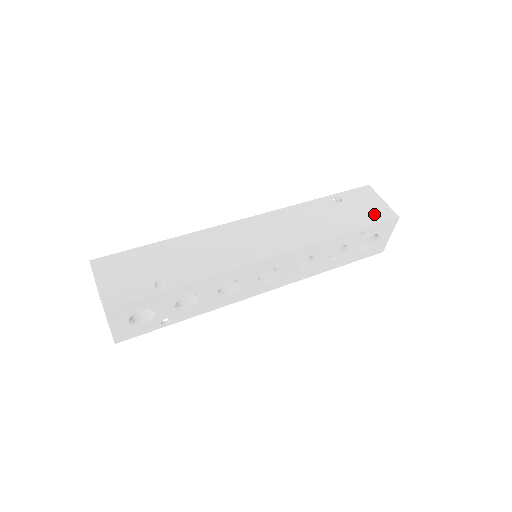
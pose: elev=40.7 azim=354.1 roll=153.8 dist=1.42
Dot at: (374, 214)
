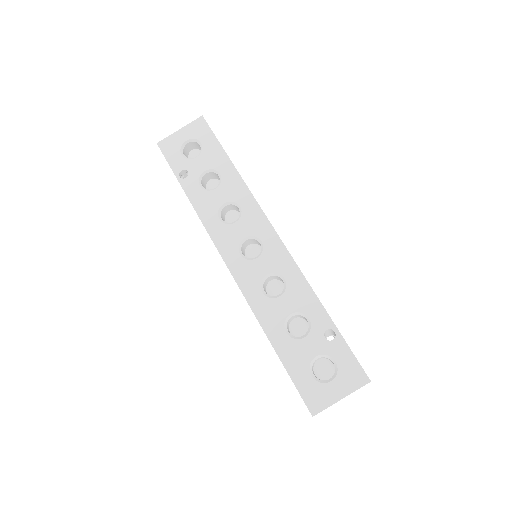
Dot at: occluded
